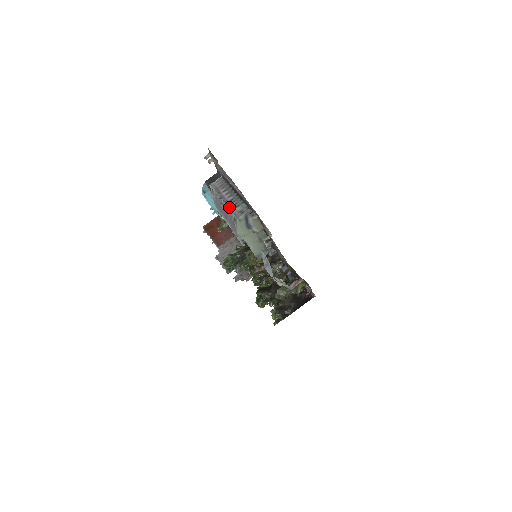
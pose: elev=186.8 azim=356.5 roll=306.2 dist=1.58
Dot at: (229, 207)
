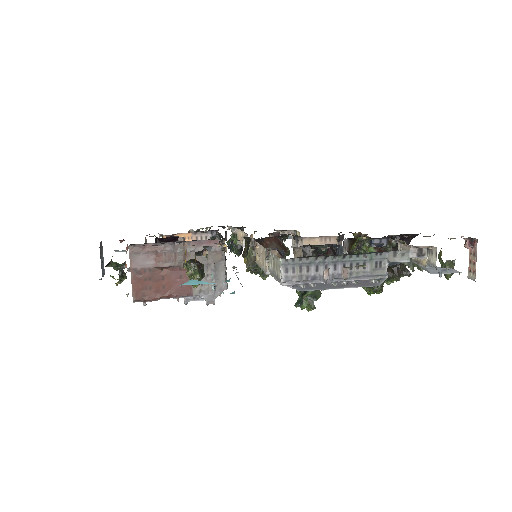
Dot at: (356, 277)
